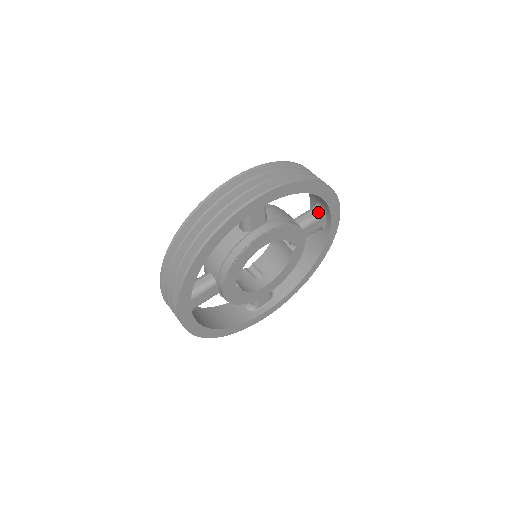
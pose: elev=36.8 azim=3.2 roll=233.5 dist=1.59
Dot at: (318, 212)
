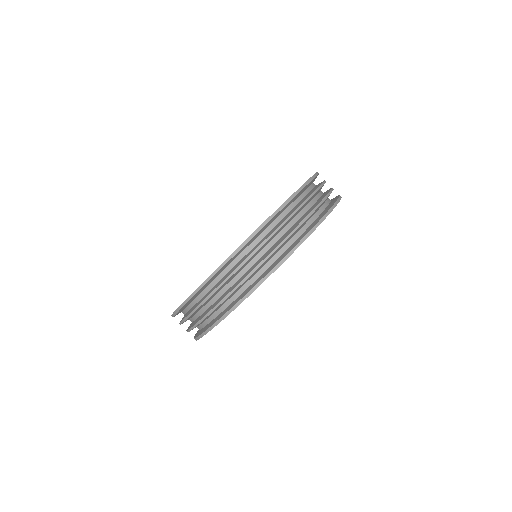
Dot at: occluded
